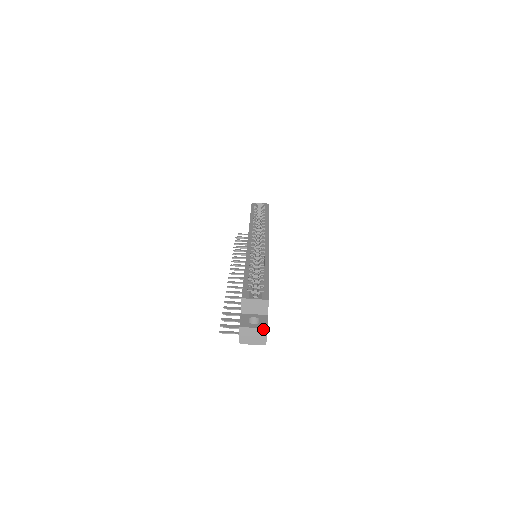
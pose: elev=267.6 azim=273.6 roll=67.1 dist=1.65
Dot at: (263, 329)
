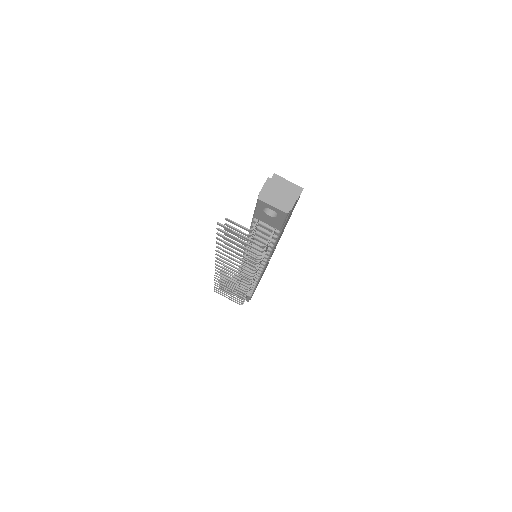
Dot at: (294, 192)
